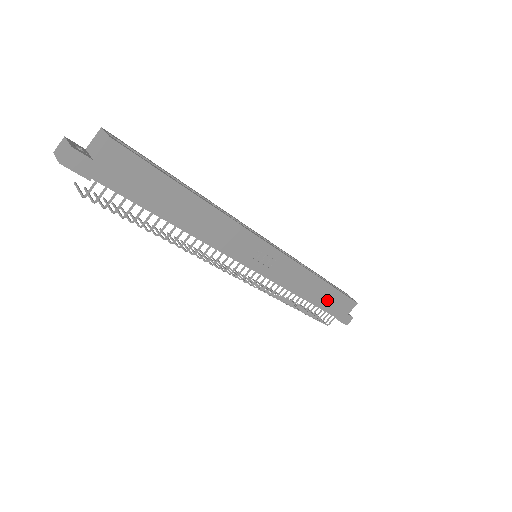
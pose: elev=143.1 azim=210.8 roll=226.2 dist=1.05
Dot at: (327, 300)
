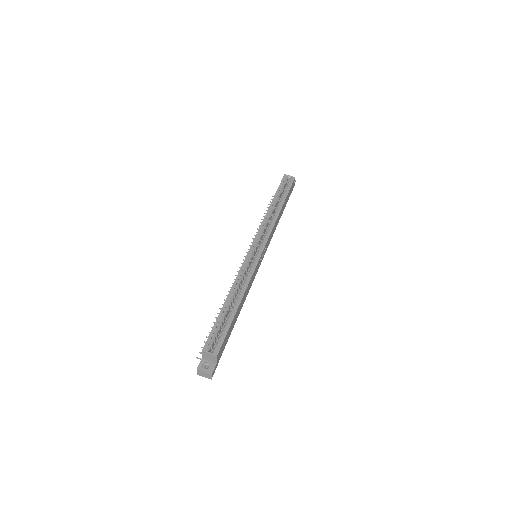
Dot at: (285, 204)
